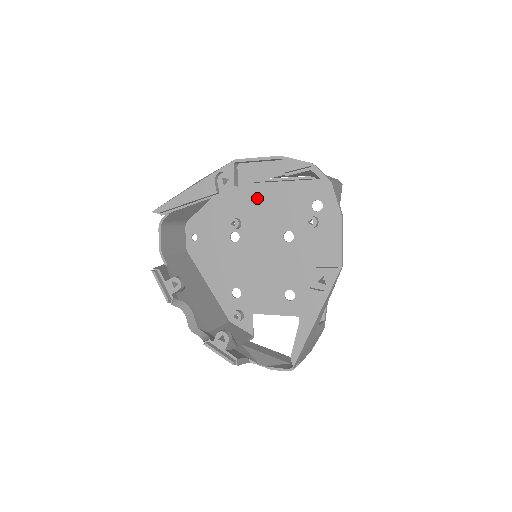
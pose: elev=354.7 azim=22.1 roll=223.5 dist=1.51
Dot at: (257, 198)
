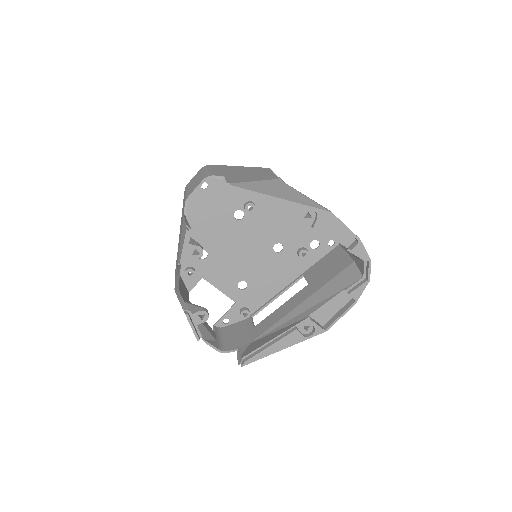
Dot at: occluded
